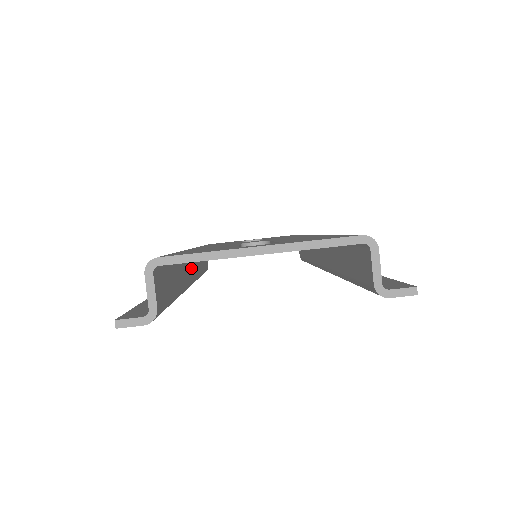
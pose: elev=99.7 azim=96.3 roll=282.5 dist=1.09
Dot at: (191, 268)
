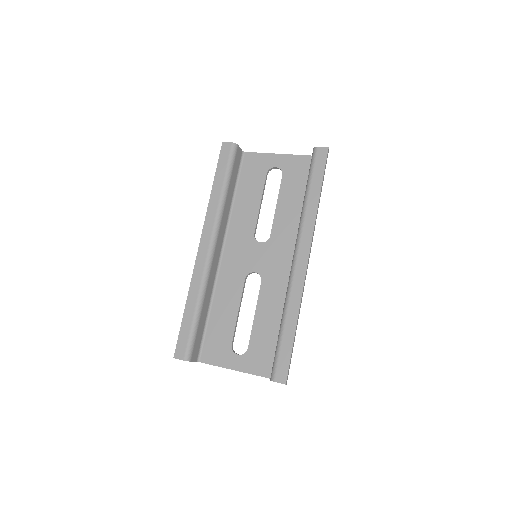
Dot at: (219, 247)
